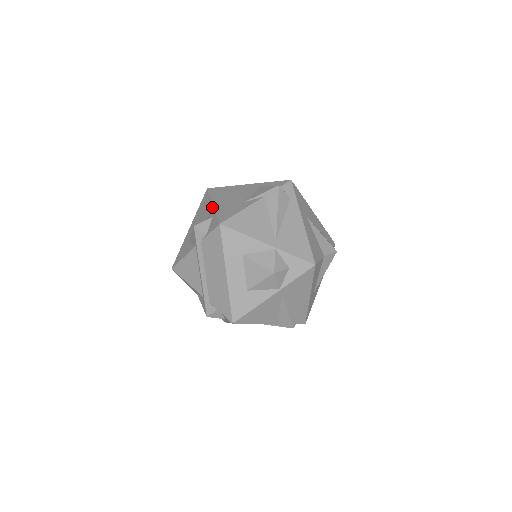
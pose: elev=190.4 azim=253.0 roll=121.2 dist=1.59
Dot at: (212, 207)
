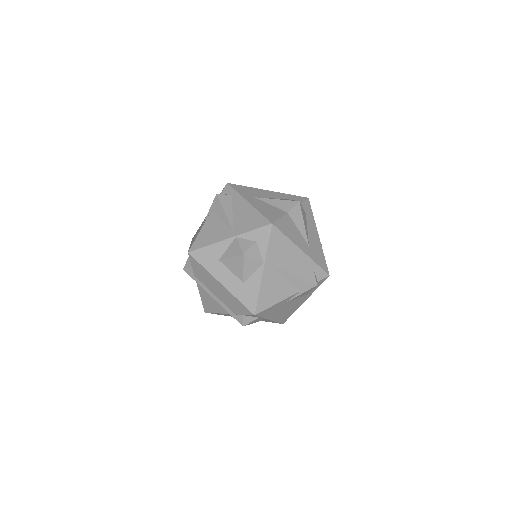
Dot at: occluded
